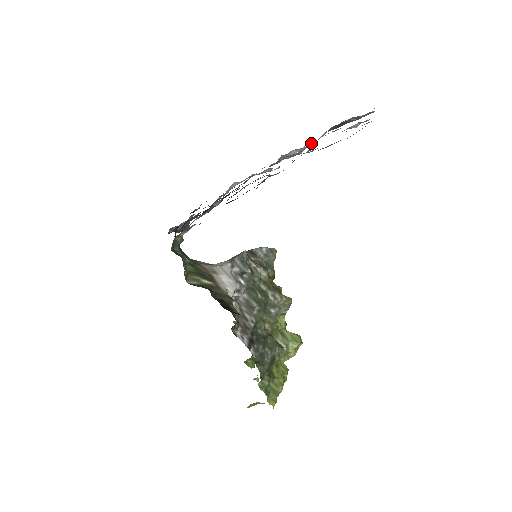
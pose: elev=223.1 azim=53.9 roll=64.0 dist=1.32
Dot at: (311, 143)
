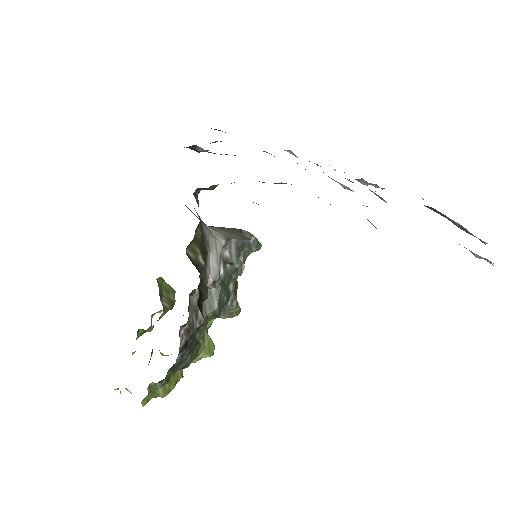
Dot at: occluded
